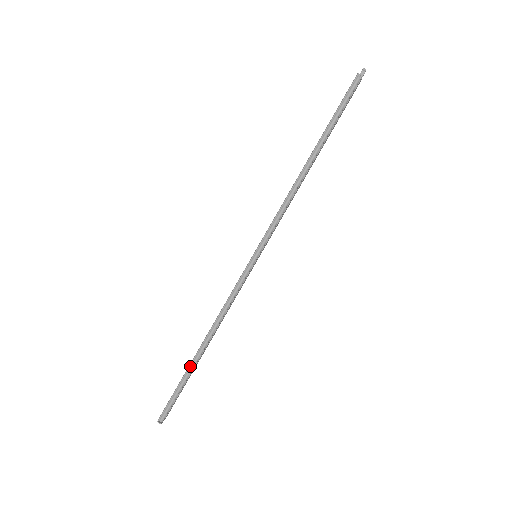
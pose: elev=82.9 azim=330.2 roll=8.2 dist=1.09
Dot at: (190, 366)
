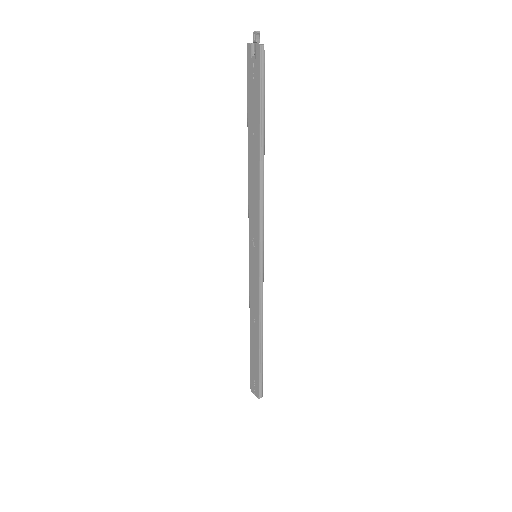
Dot at: (261, 357)
